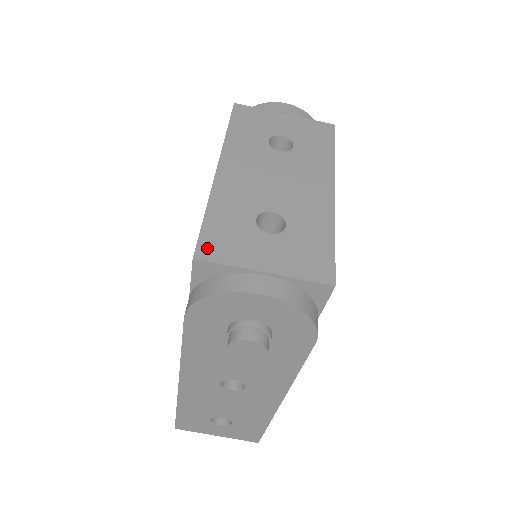
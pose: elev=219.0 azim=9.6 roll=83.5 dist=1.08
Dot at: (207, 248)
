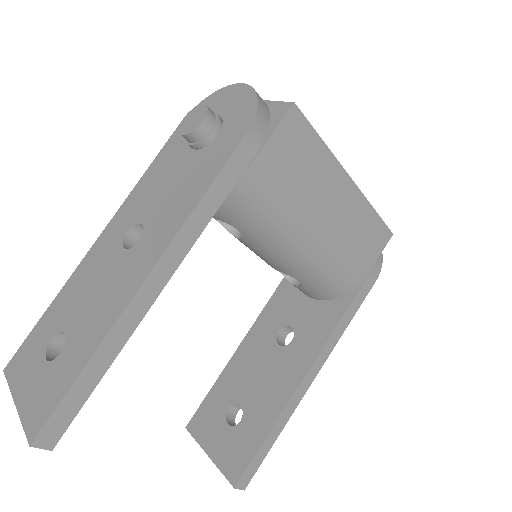
Dot at: occluded
